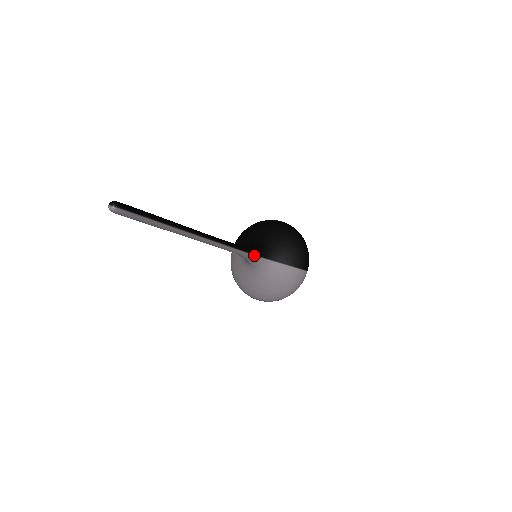
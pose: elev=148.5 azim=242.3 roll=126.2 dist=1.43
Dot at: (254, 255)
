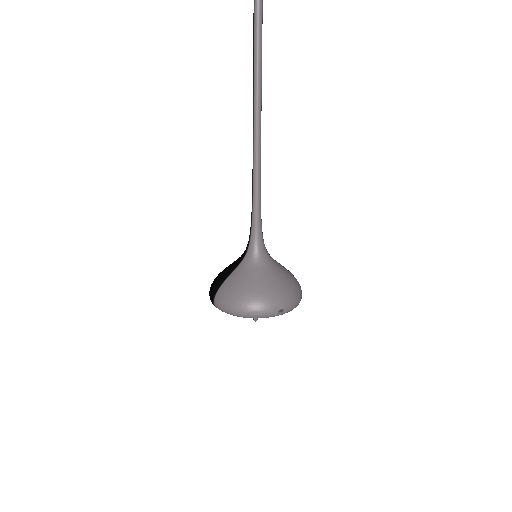
Dot at: (262, 236)
